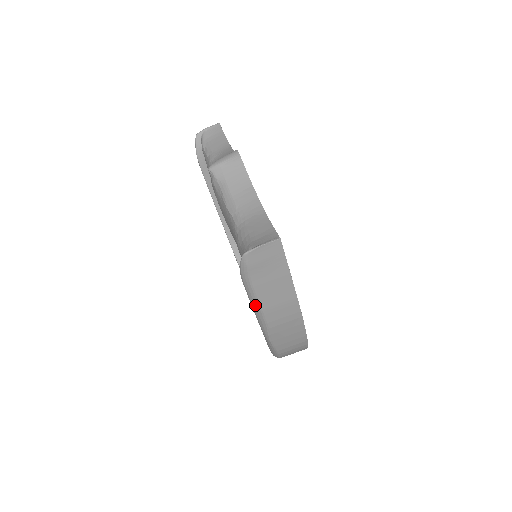
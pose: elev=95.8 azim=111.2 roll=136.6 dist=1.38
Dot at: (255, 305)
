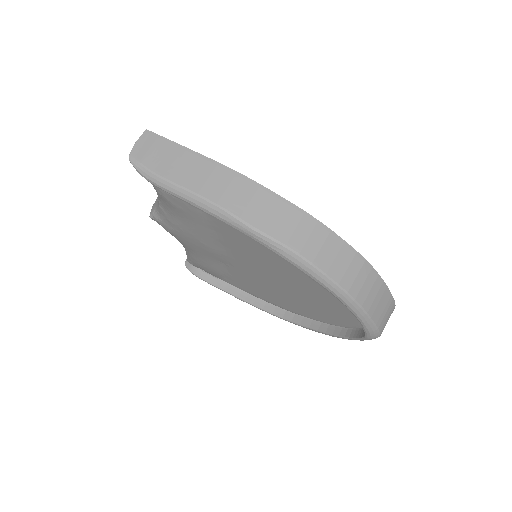
Dot at: (186, 195)
